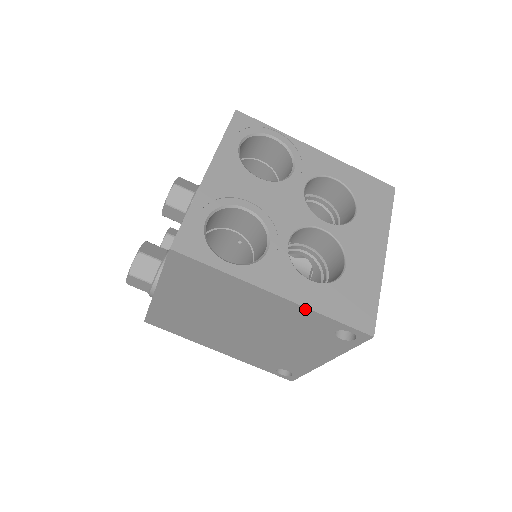
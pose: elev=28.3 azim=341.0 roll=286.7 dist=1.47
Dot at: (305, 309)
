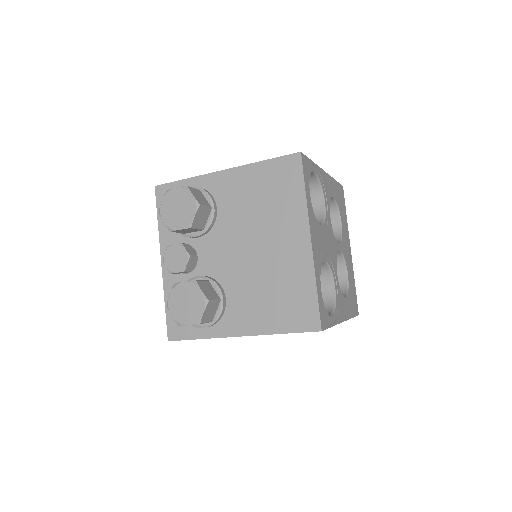
Dot at: occluded
